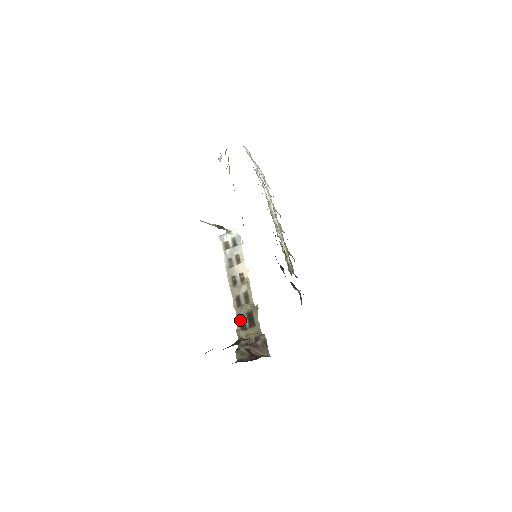
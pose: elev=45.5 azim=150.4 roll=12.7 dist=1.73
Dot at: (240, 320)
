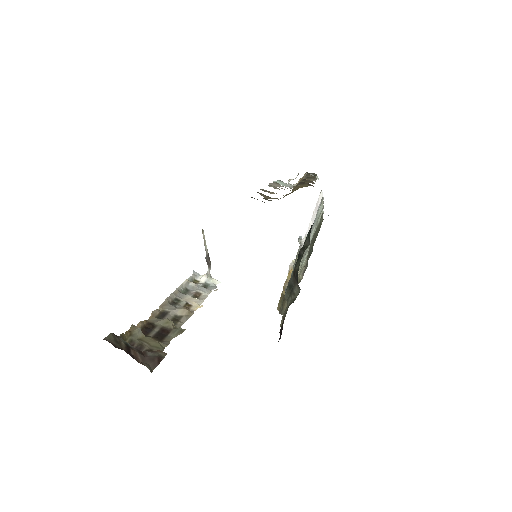
Dot at: (147, 325)
